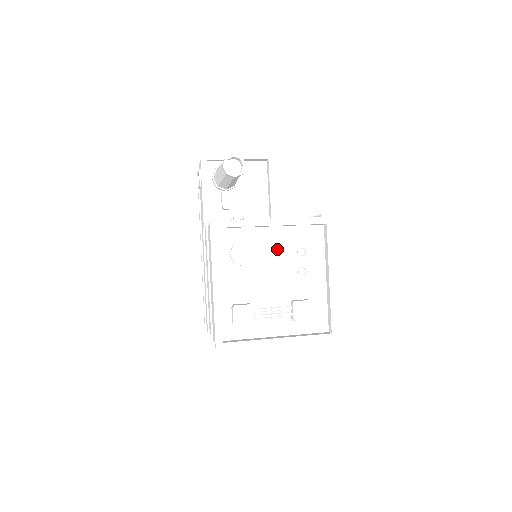
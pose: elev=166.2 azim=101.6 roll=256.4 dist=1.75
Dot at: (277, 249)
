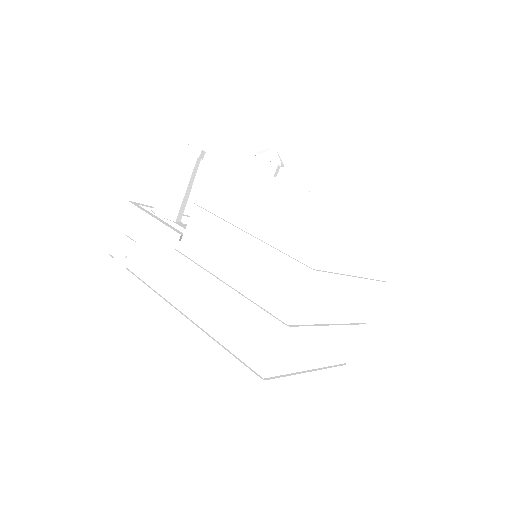
Dot at: occluded
